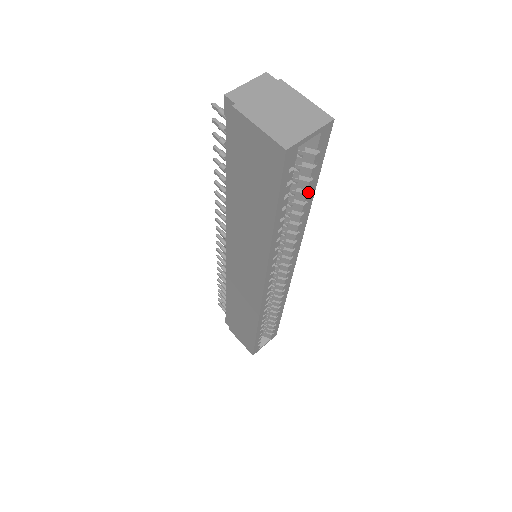
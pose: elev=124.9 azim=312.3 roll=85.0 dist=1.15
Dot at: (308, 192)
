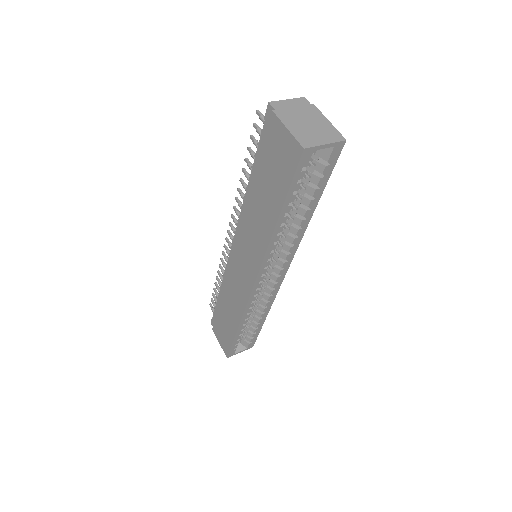
Dot at: (313, 199)
